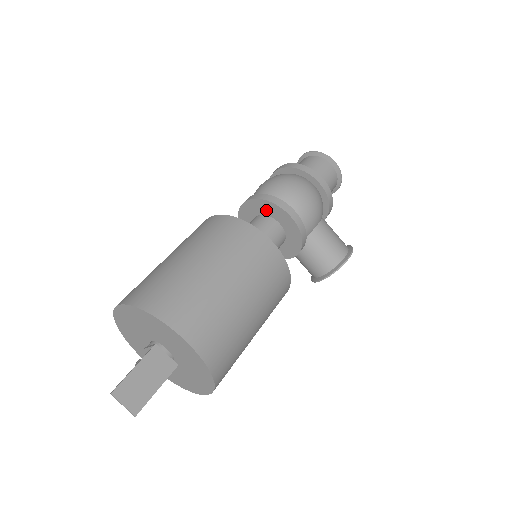
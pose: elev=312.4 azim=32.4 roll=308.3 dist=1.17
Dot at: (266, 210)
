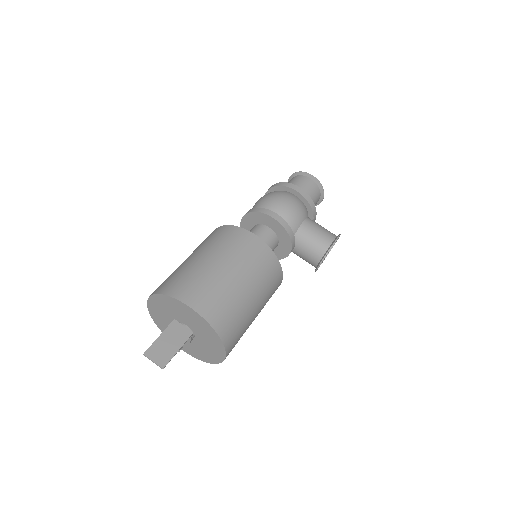
Dot at: (256, 220)
